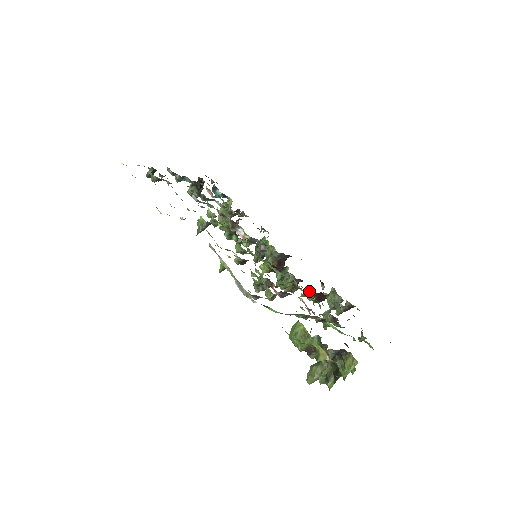
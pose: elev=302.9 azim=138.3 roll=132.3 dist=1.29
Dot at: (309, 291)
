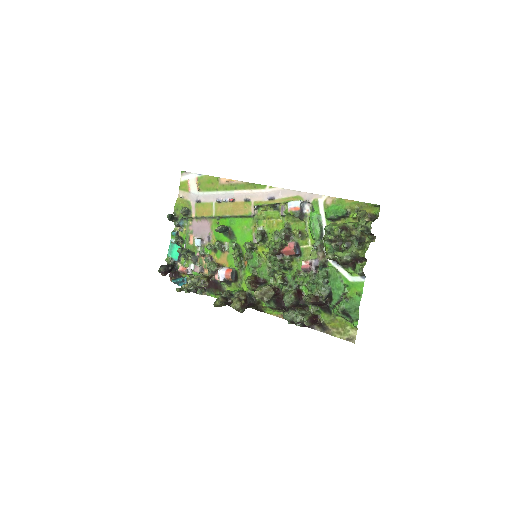
Dot at: occluded
